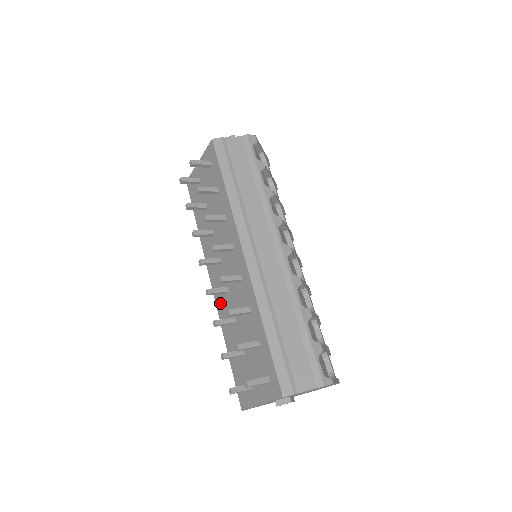
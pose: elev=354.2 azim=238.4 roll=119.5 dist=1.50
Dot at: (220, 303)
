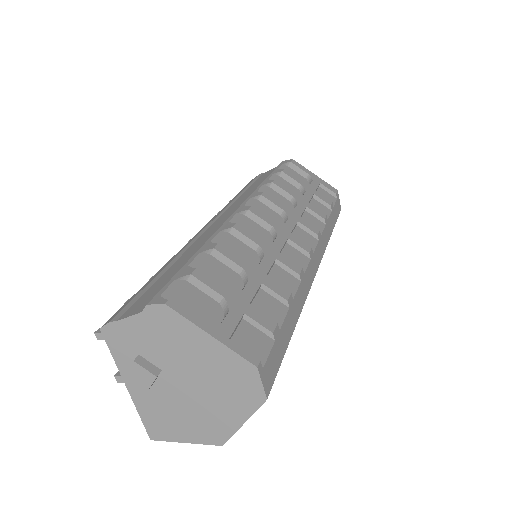
Dot at: occluded
